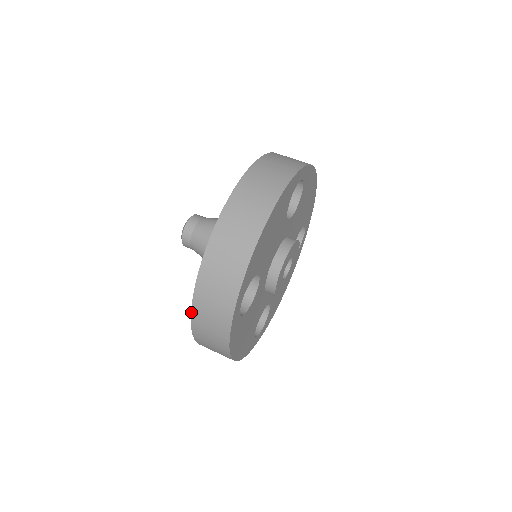
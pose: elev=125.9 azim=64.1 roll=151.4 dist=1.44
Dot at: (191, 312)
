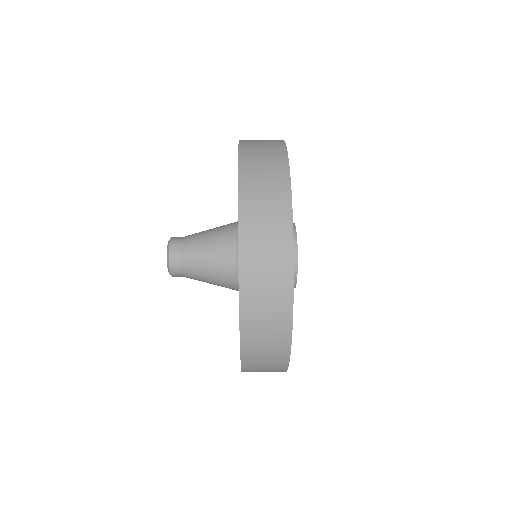
Dot at: (240, 337)
